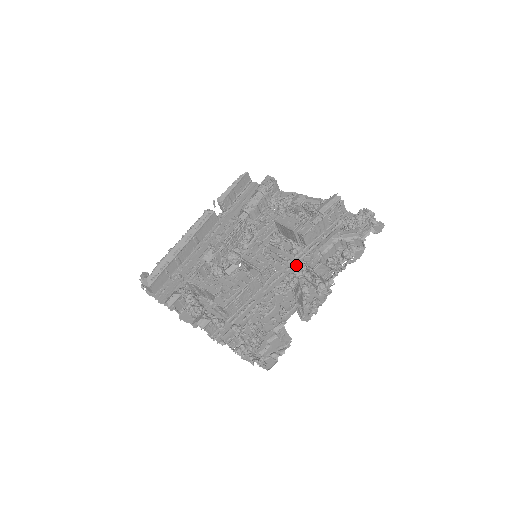
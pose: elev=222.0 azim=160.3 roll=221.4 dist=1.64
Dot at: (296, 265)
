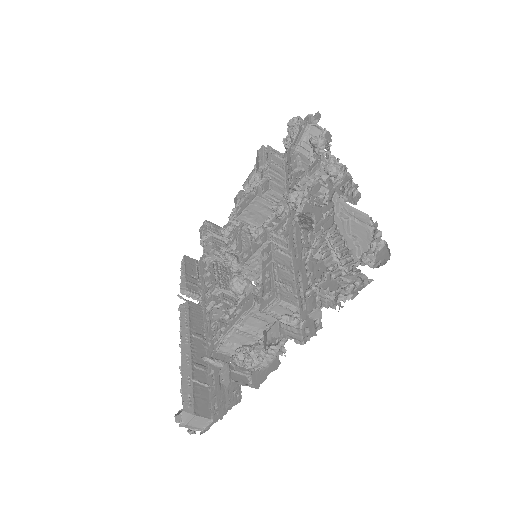
Dot at: (290, 195)
